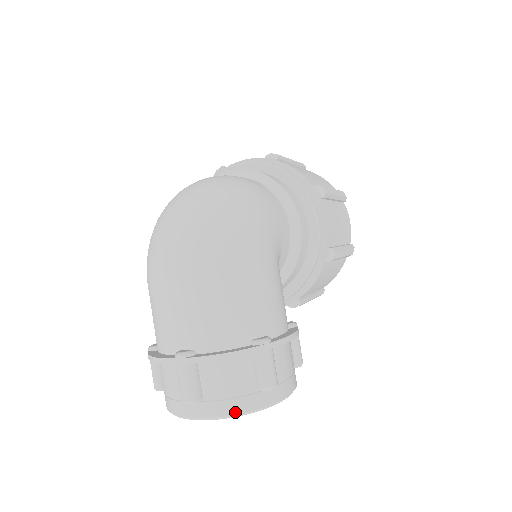
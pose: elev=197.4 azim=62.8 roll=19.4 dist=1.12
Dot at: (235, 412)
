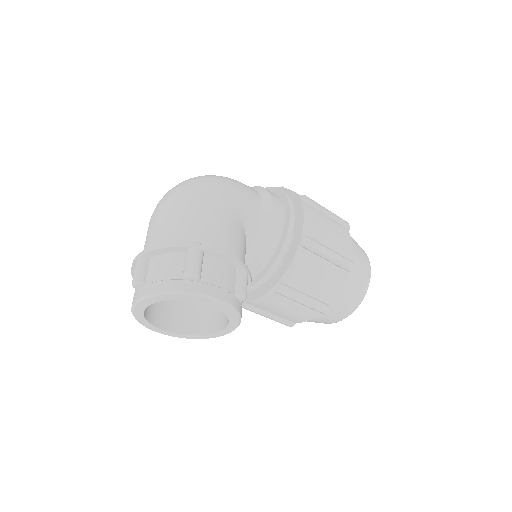
Dot at: (161, 290)
